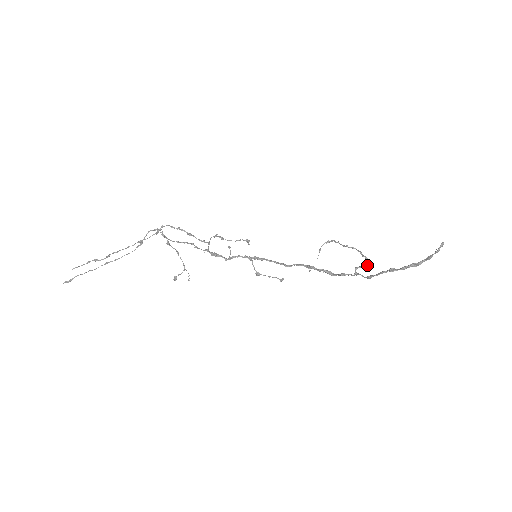
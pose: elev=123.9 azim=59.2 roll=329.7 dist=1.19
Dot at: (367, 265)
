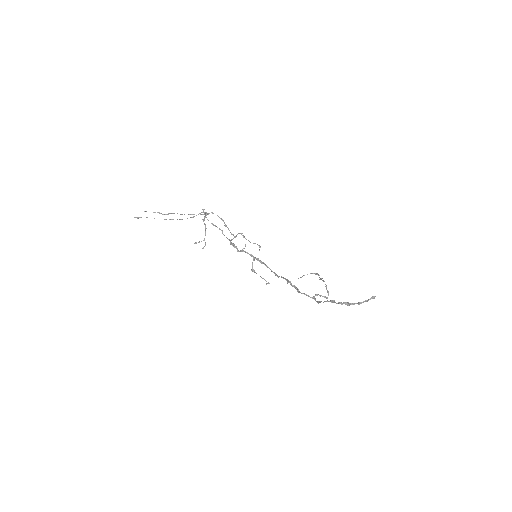
Dot at: (326, 297)
